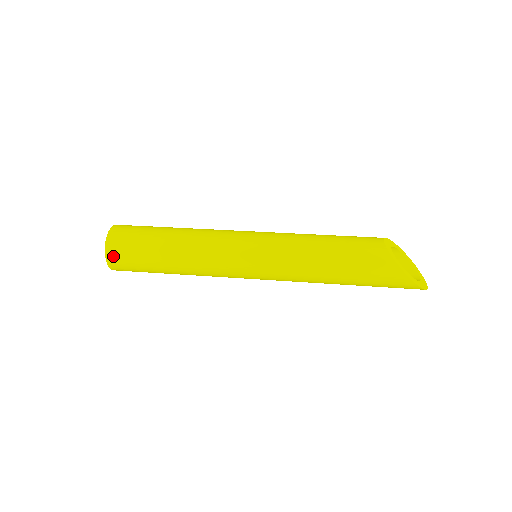
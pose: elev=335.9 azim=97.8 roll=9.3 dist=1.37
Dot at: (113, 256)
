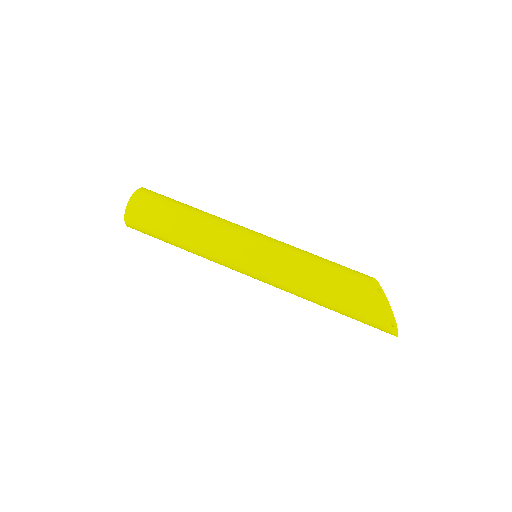
Dot at: (132, 212)
